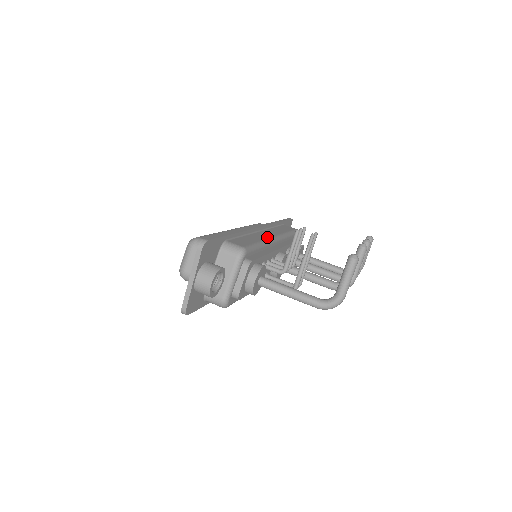
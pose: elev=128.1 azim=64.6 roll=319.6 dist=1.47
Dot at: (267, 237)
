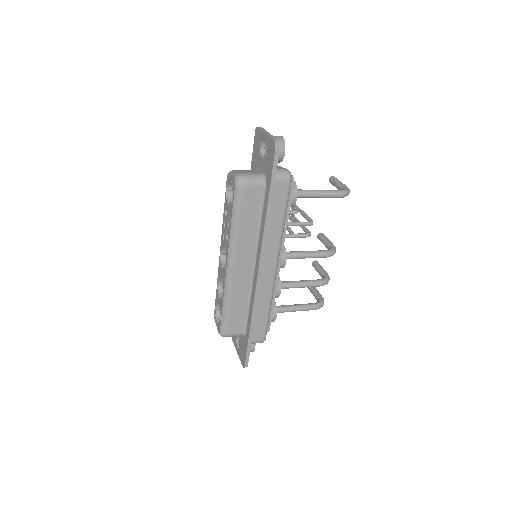
Dot at: occluded
